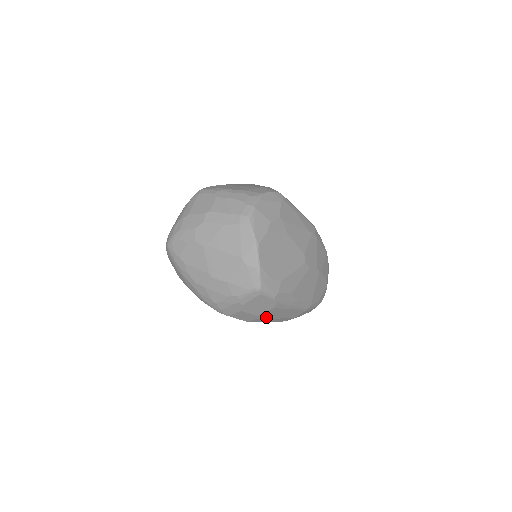
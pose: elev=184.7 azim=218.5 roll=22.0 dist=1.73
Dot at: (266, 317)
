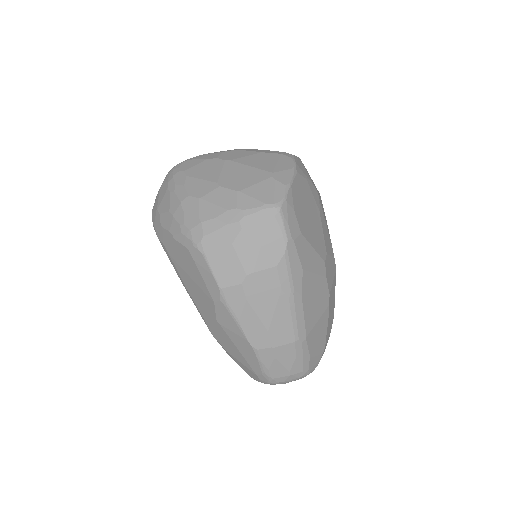
Dot at: (250, 292)
